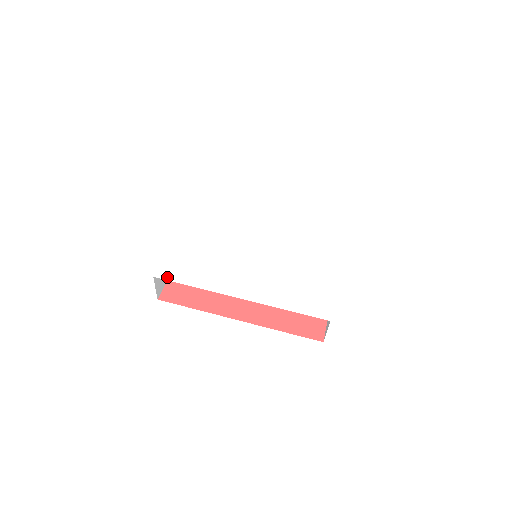
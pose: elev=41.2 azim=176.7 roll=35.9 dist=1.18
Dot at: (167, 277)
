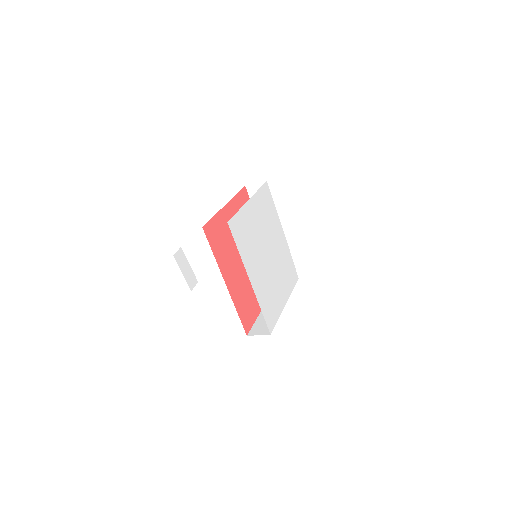
Dot at: (232, 230)
